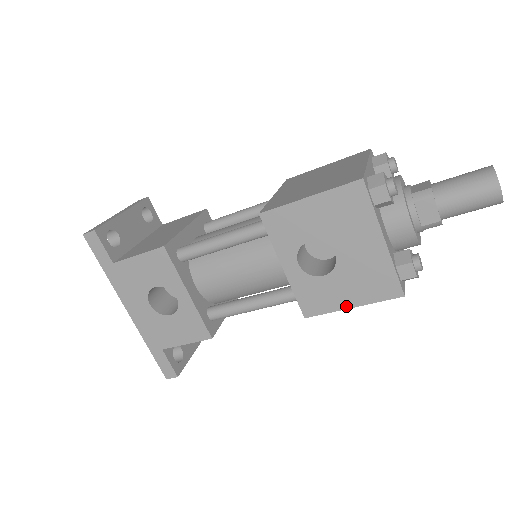
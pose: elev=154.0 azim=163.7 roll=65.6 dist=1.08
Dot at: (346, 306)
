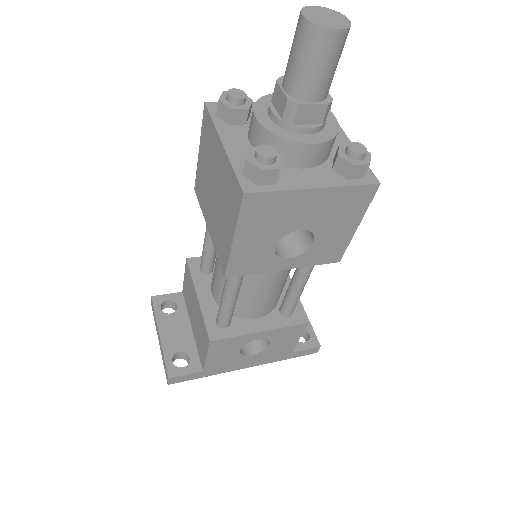
Dot at: (353, 231)
